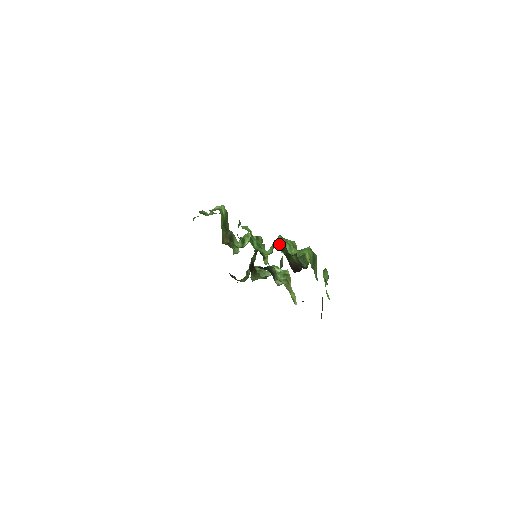
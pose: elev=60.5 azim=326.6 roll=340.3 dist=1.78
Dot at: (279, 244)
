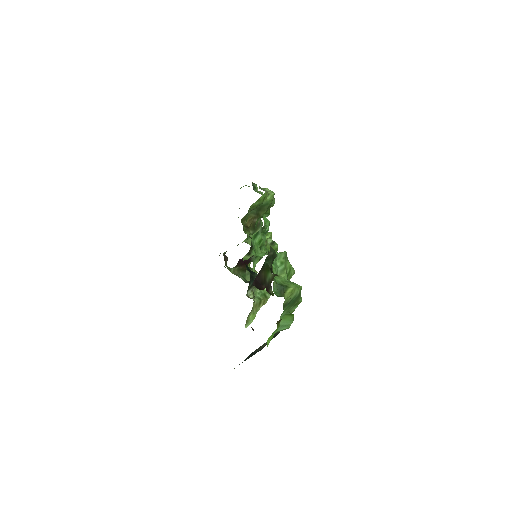
Dot at: (270, 252)
